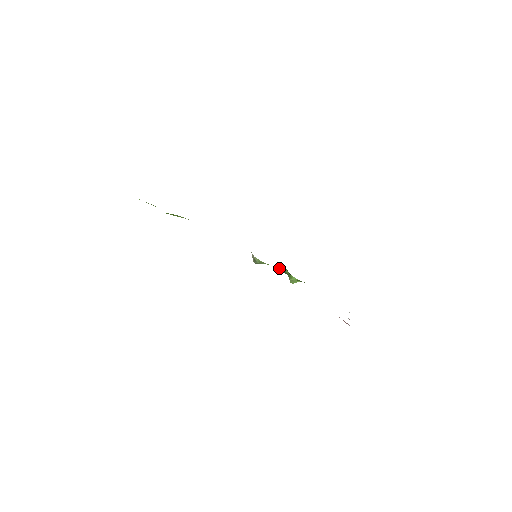
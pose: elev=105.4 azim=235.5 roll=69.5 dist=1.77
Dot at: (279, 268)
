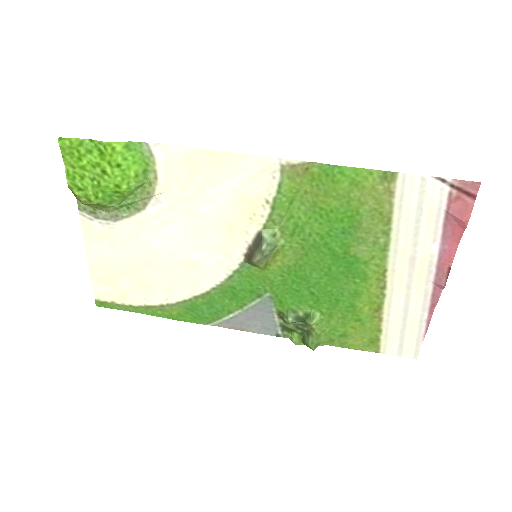
Dot at: (286, 316)
